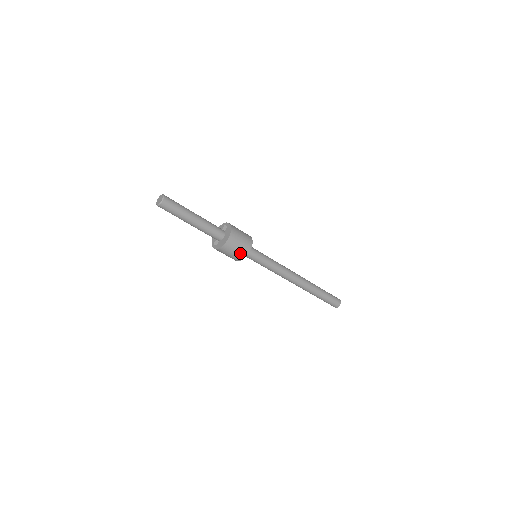
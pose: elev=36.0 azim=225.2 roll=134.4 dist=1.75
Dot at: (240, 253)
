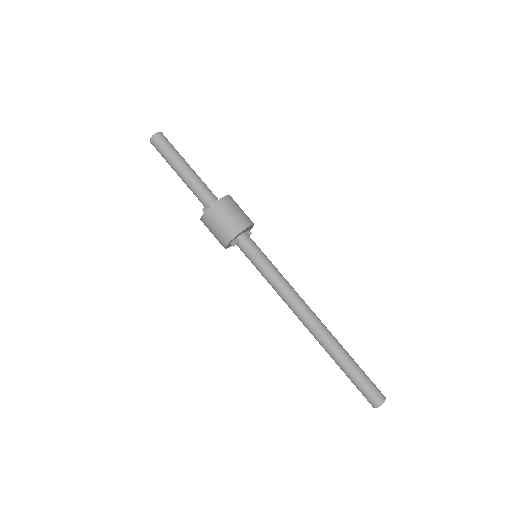
Dot at: (237, 221)
